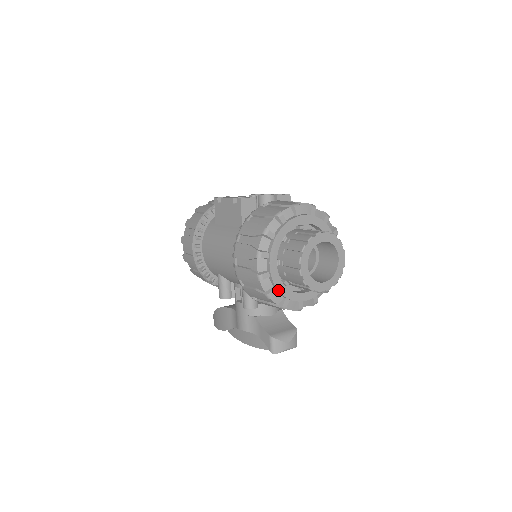
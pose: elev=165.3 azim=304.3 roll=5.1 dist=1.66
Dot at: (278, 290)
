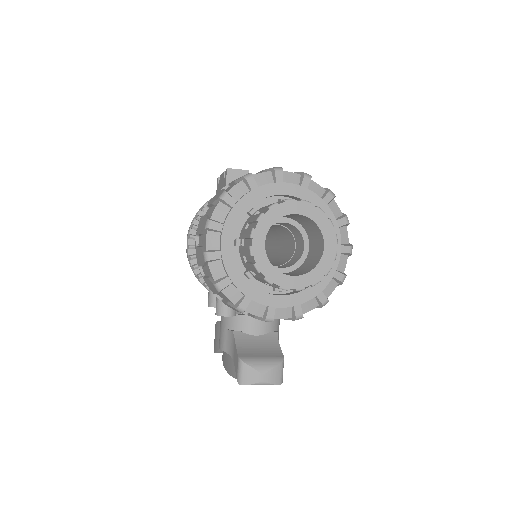
Dot at: (231, 280)
